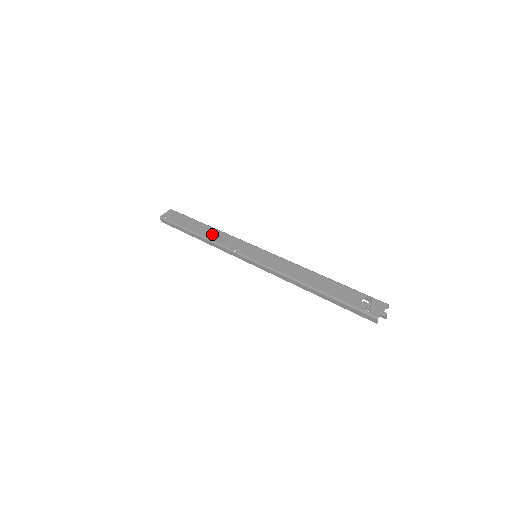
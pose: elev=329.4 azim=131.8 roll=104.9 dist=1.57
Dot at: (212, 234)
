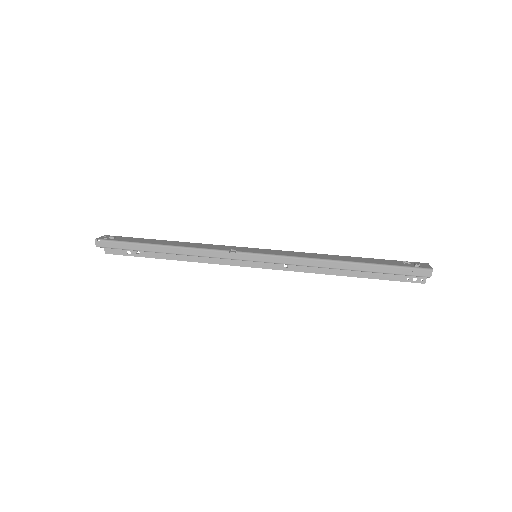
Dot at: (187, 244)
